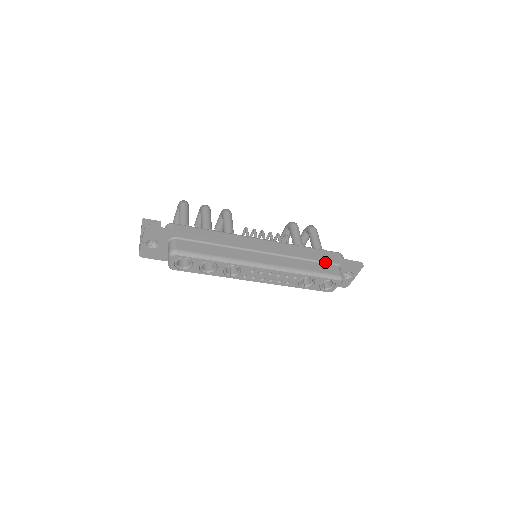
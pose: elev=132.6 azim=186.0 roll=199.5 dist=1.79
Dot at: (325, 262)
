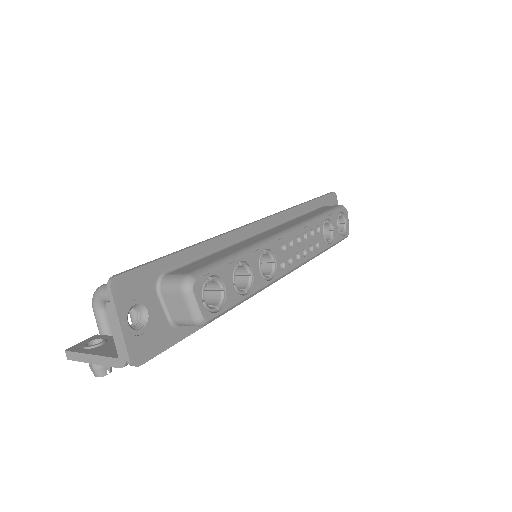
Dot at: (313, 209)
